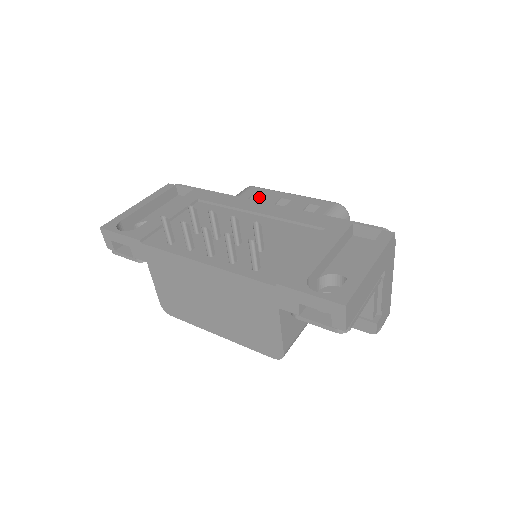
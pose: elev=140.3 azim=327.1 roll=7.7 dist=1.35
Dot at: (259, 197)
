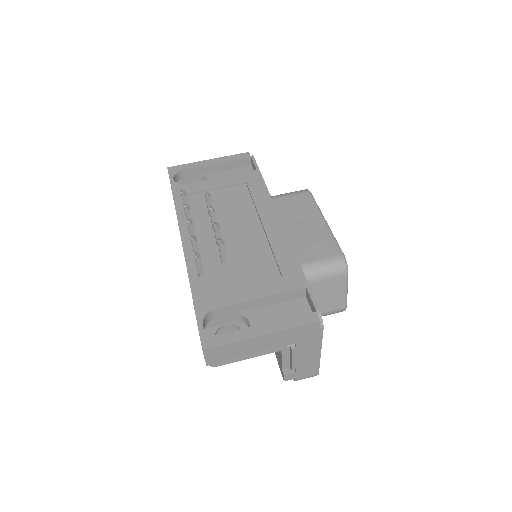
Dot at: (299, 207)
